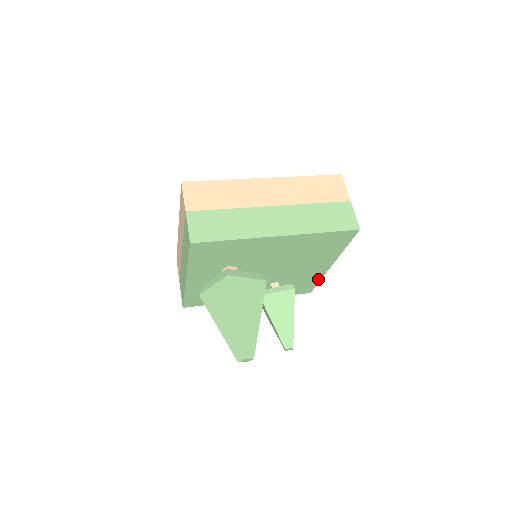
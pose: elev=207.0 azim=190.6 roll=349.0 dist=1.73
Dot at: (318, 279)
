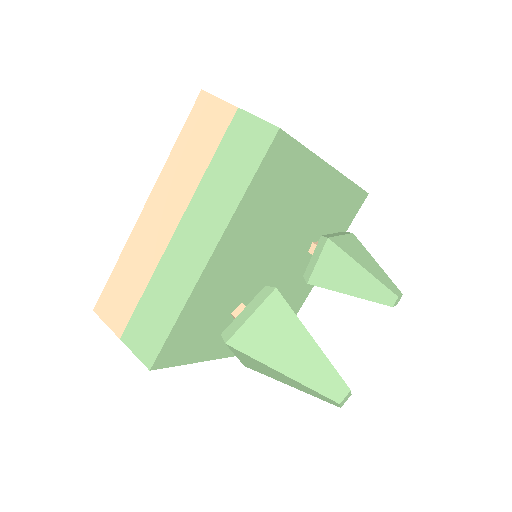
Dot at: (348, 186)
